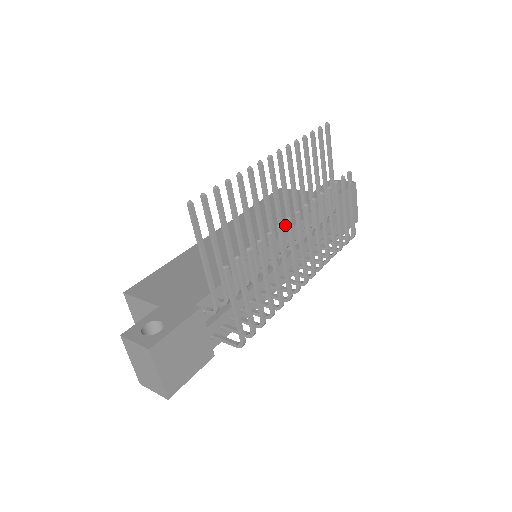
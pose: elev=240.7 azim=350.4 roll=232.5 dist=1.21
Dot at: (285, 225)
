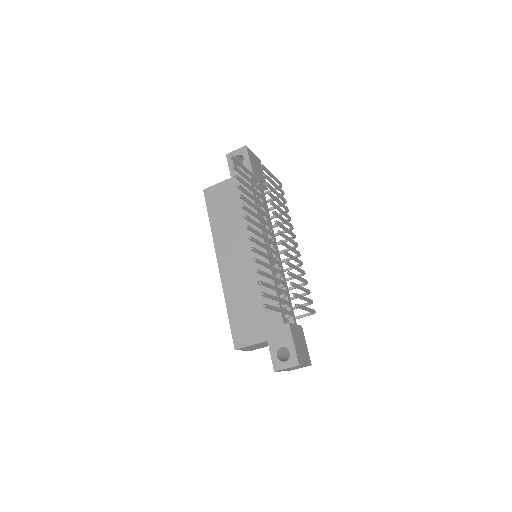
Dot at: (253, 226)
